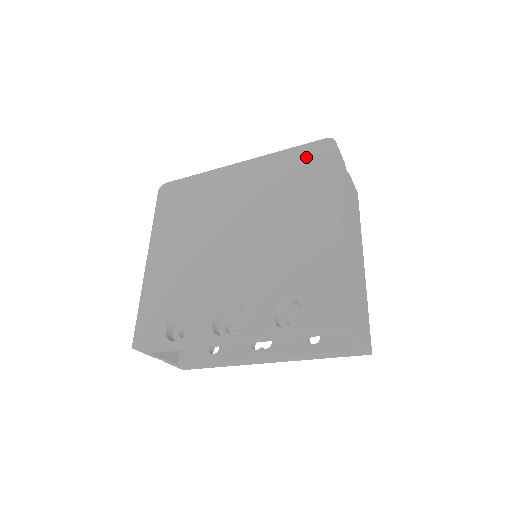
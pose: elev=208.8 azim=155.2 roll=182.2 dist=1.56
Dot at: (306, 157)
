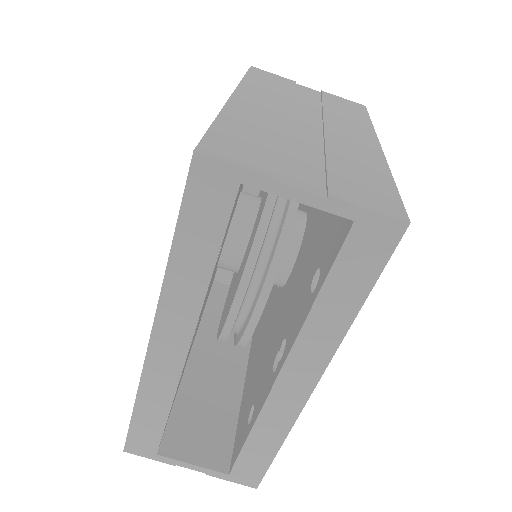
Dot at: occluded
